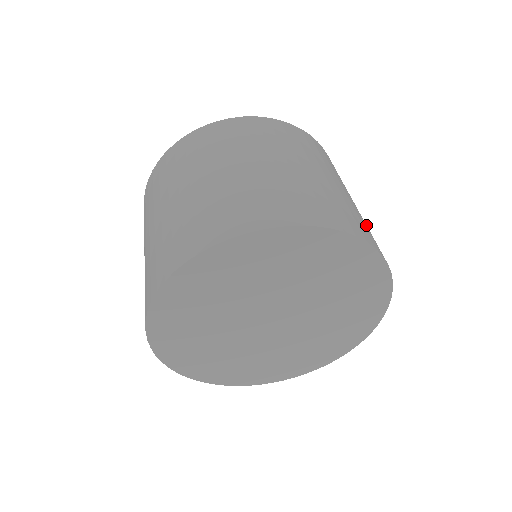
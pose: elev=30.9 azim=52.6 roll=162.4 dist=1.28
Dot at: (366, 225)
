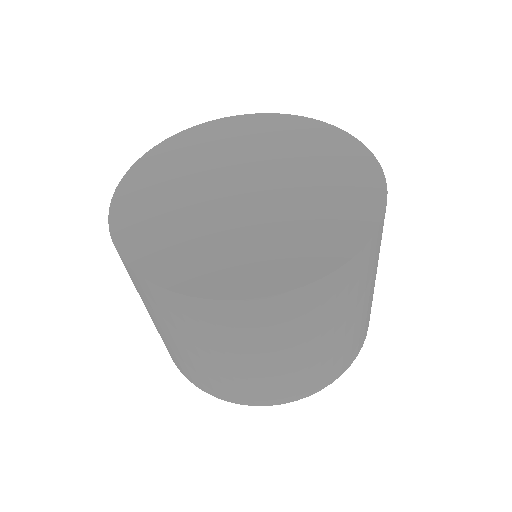
Dot at: (275, 381)
